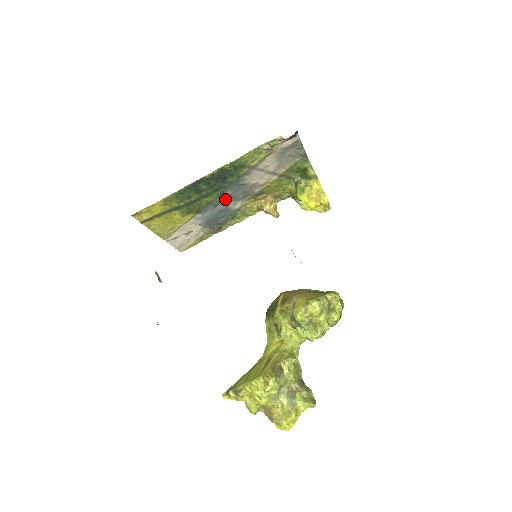
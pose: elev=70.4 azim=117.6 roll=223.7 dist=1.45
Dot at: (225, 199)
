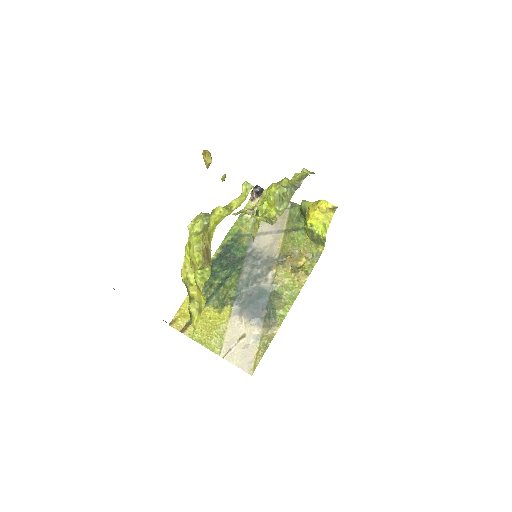
Dot at: (251, 278)
